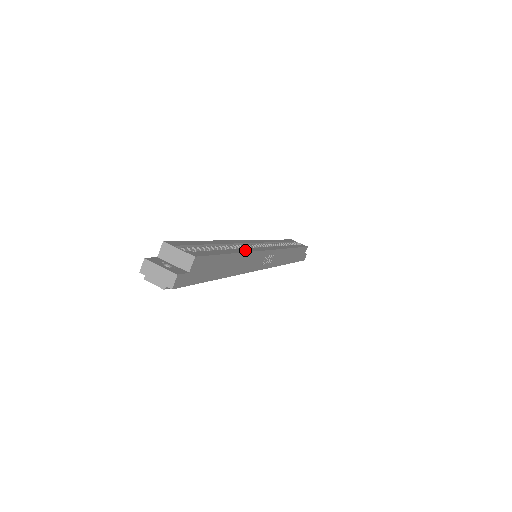
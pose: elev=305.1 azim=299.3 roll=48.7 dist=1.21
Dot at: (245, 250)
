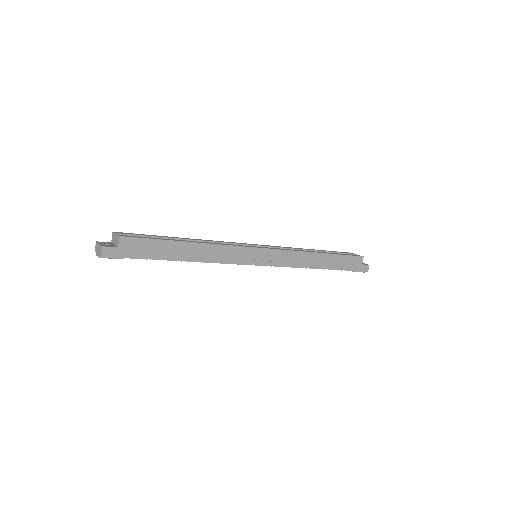
Dot at: (210, 243)
